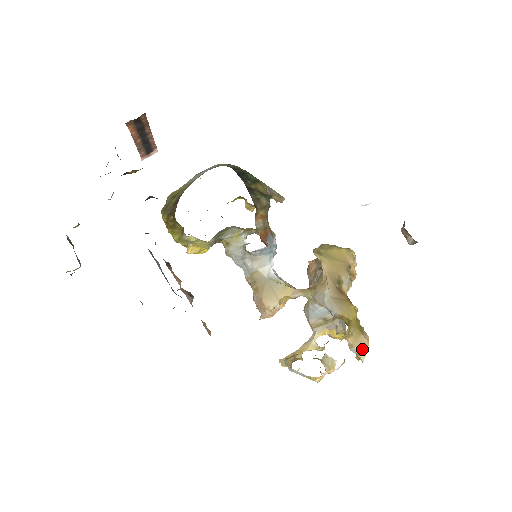
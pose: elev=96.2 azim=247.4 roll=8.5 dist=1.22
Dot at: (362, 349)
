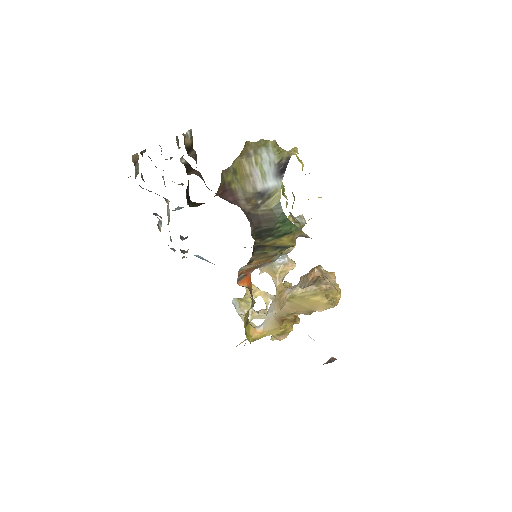
Dot at: (275, 337)
